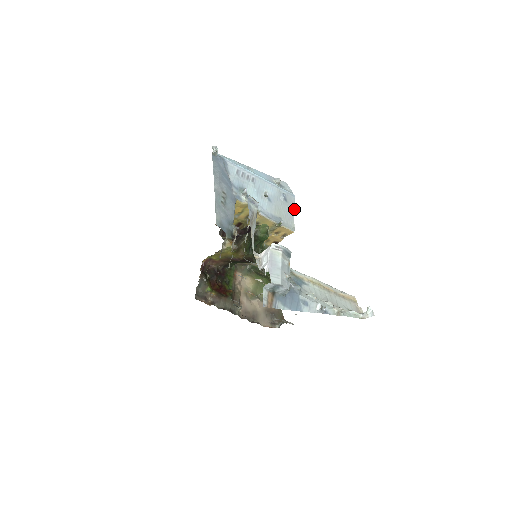
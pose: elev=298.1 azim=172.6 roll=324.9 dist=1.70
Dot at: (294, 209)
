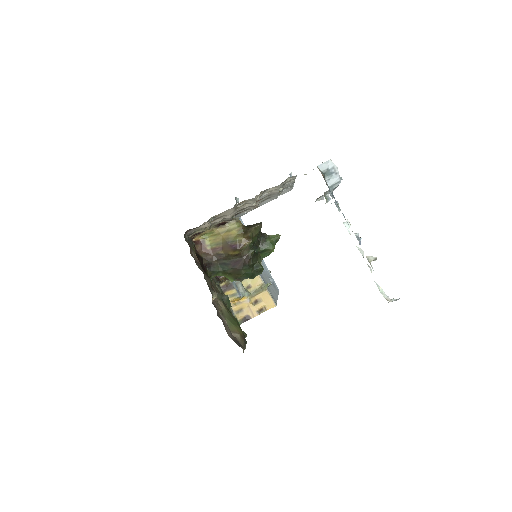
Dot at: occluded
